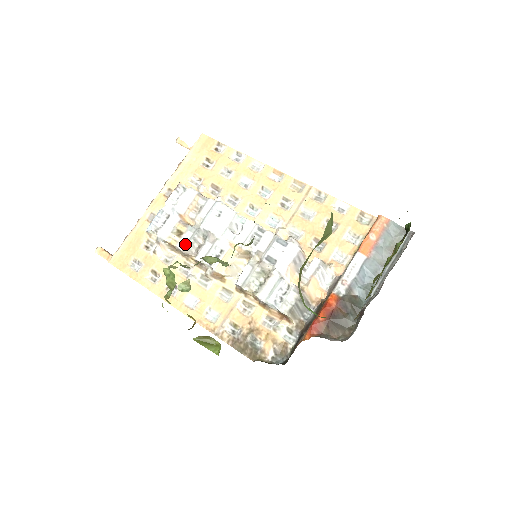
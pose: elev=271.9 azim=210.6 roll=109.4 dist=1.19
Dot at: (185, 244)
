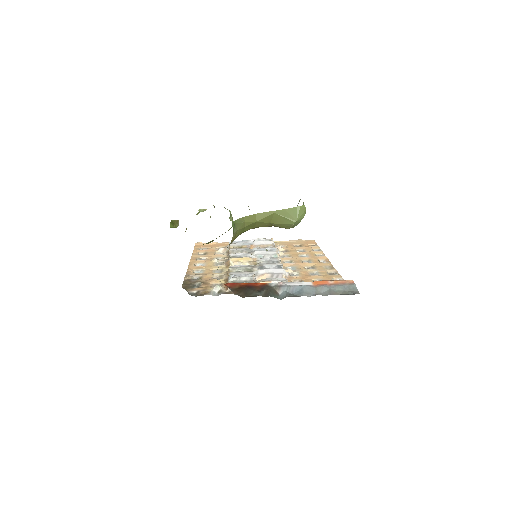
Dot at: (235, 250)
